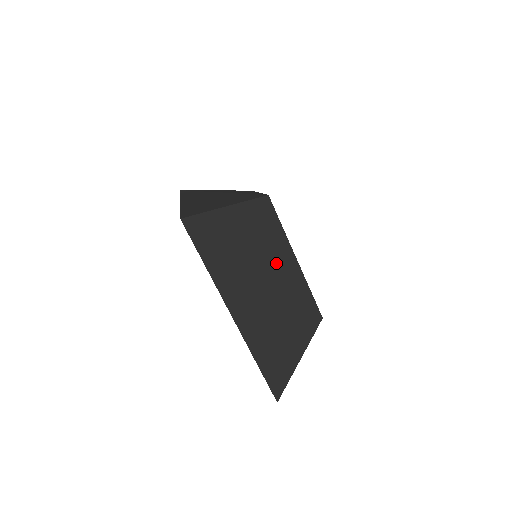
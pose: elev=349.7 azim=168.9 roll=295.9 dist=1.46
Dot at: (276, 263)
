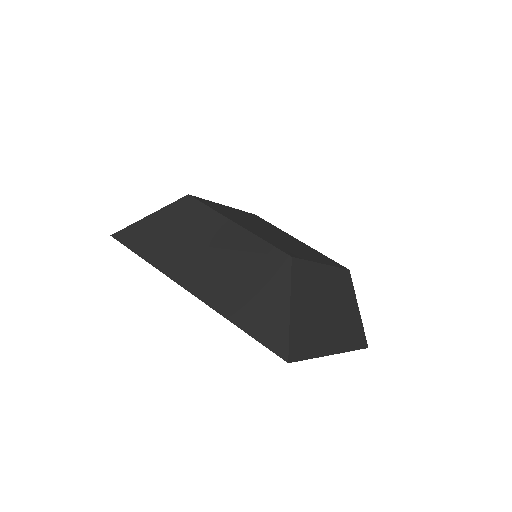
Dot at: (322, 288)
